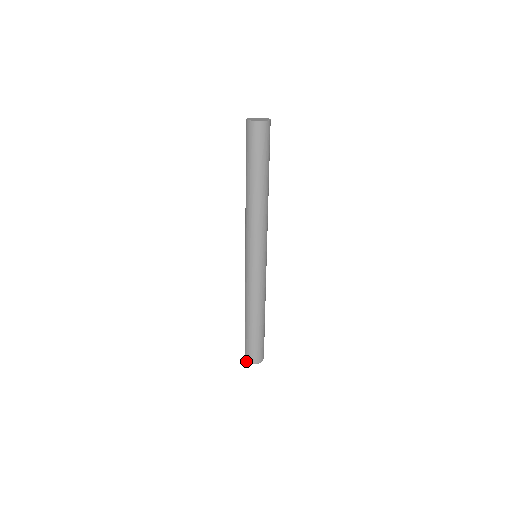
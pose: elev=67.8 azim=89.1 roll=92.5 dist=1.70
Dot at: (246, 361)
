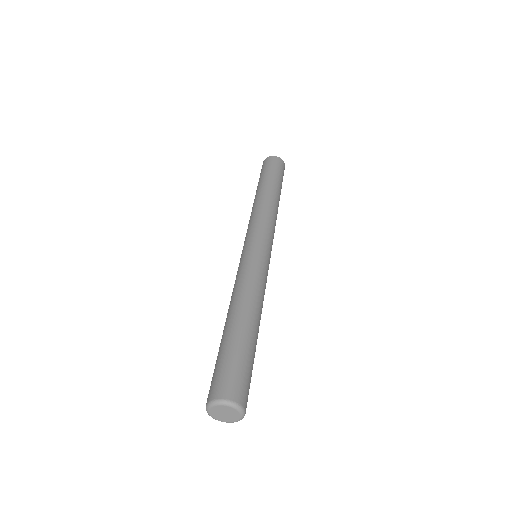
Dot at: (208, 403)
